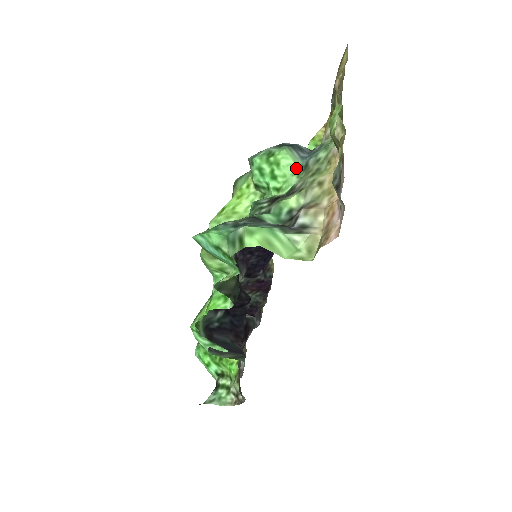
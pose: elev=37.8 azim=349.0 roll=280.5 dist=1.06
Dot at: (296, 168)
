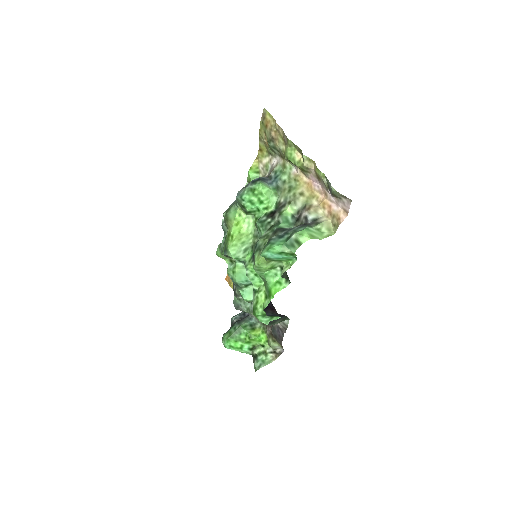
Dot at: (271, 191)
